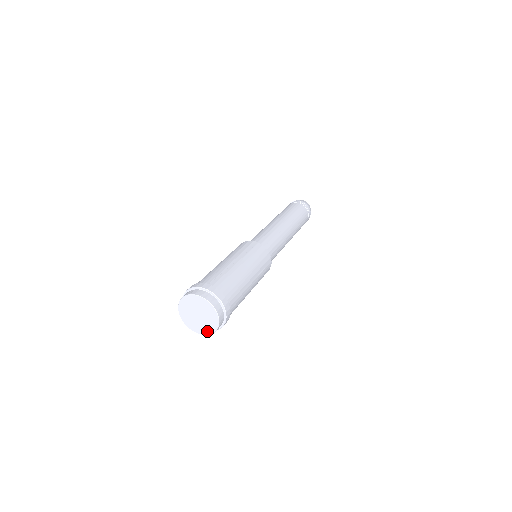
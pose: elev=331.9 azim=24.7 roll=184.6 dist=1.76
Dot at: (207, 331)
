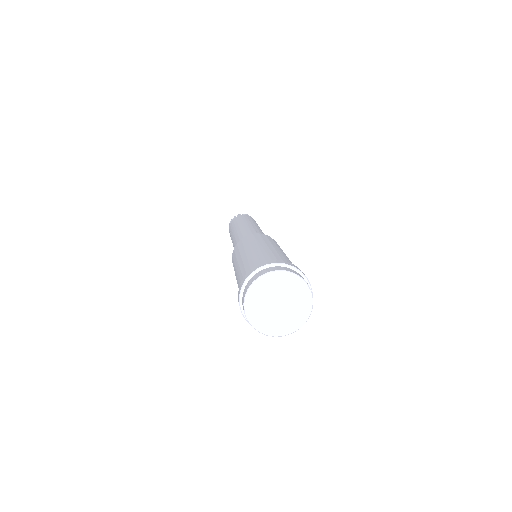
Dot at: (301, 319)
